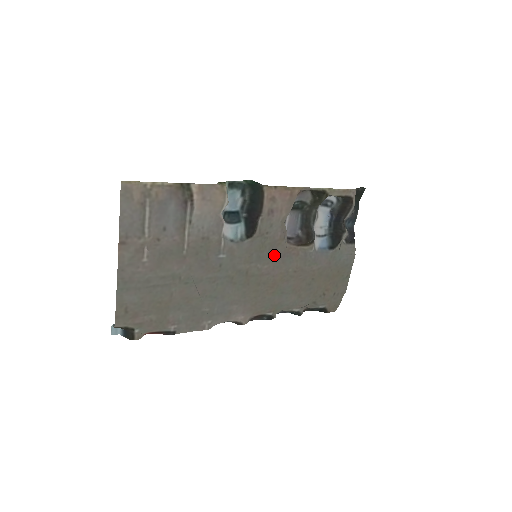
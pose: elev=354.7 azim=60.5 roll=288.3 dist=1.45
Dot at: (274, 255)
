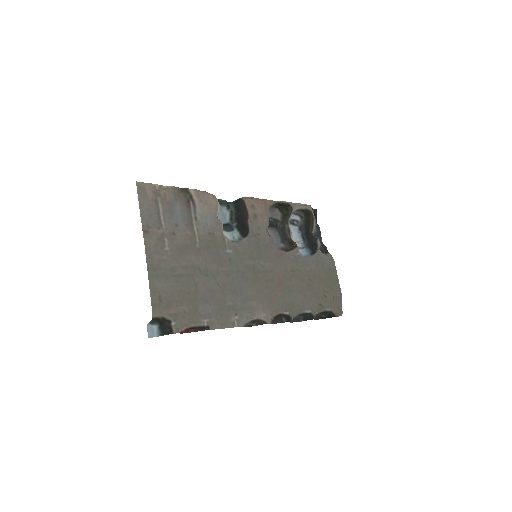
Dot at: (270, 256)
